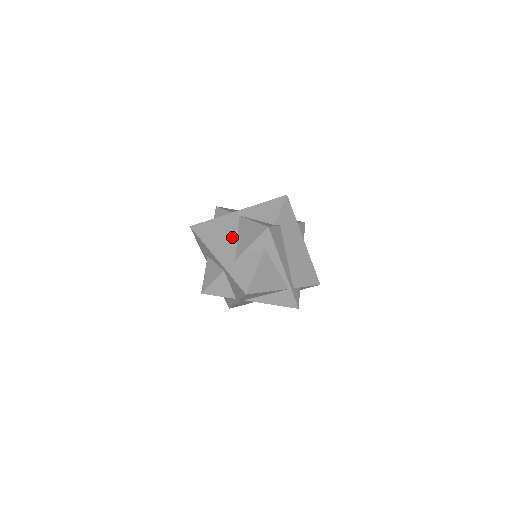
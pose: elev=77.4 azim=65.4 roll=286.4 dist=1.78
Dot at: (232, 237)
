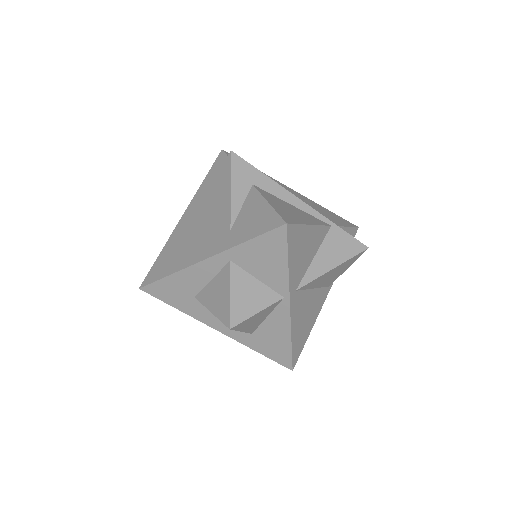
Dot at: (202, 228)
